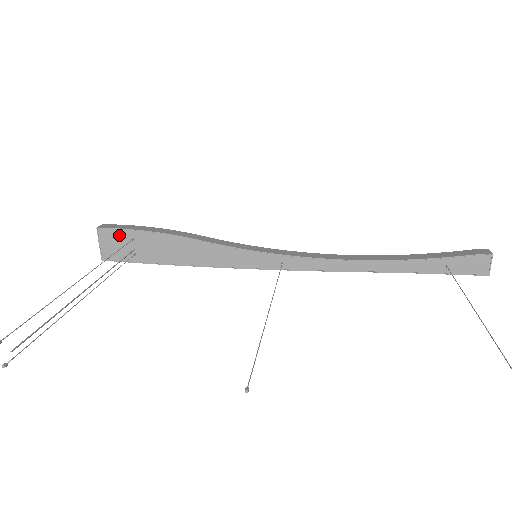
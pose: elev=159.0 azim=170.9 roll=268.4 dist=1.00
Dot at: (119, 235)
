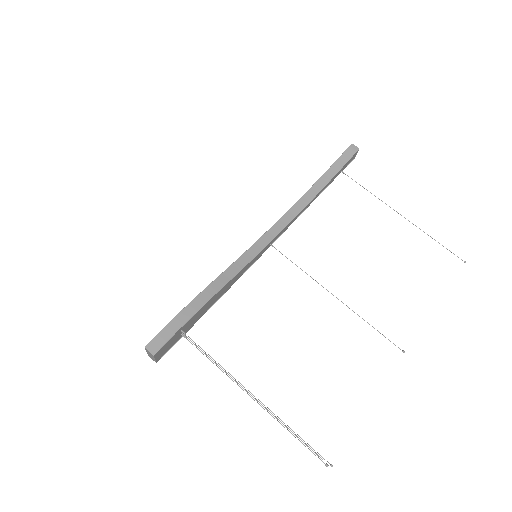
Dot at: (171, 340)
